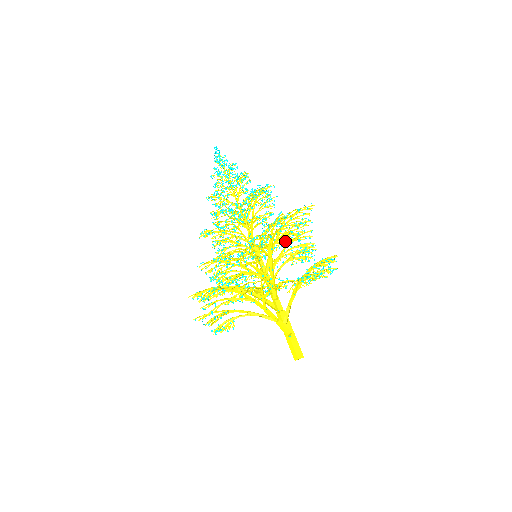
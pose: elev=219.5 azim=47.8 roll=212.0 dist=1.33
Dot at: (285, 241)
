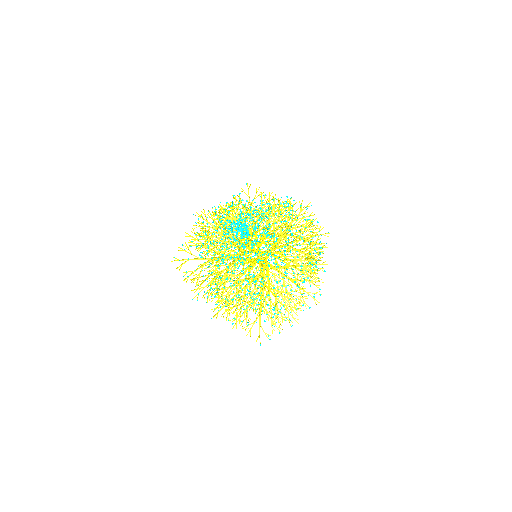
Dot at: occluded
